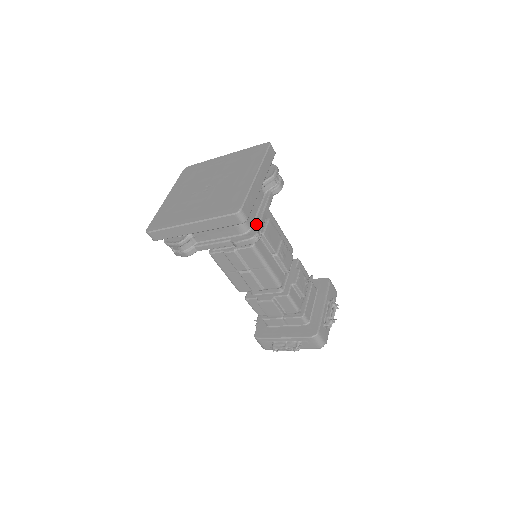
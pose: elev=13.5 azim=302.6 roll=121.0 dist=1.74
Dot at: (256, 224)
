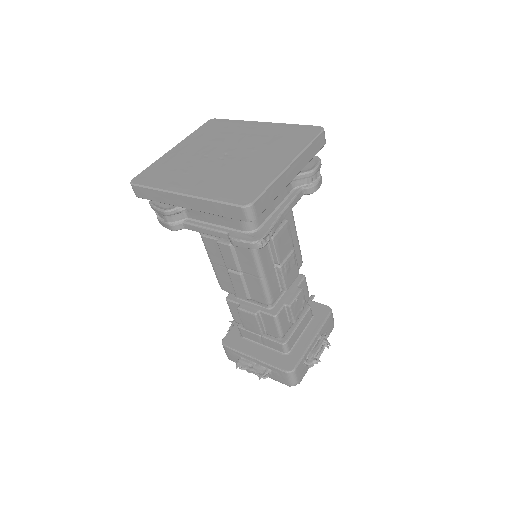
Dot at: (267, 225)
